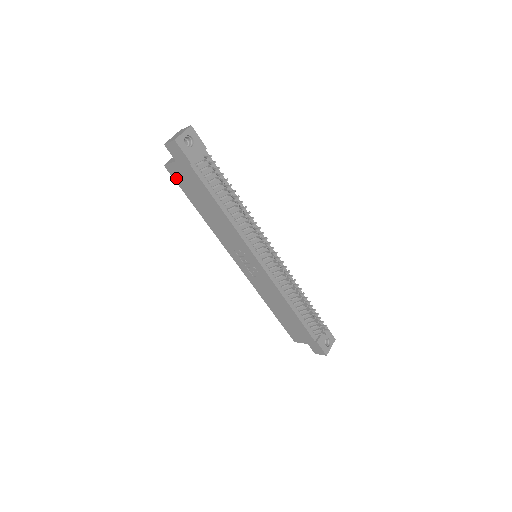
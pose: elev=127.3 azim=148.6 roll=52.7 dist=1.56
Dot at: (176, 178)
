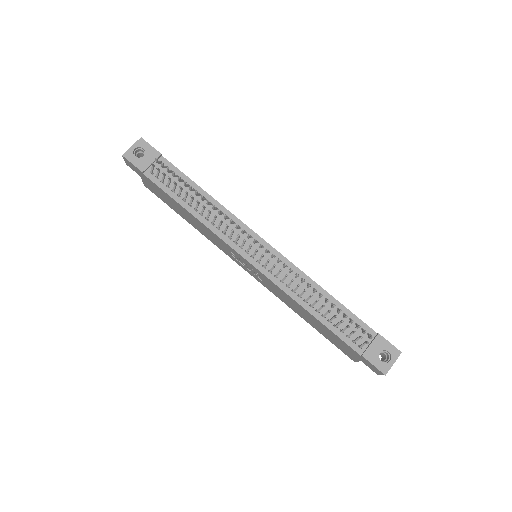
Dot at: (155, 194)
